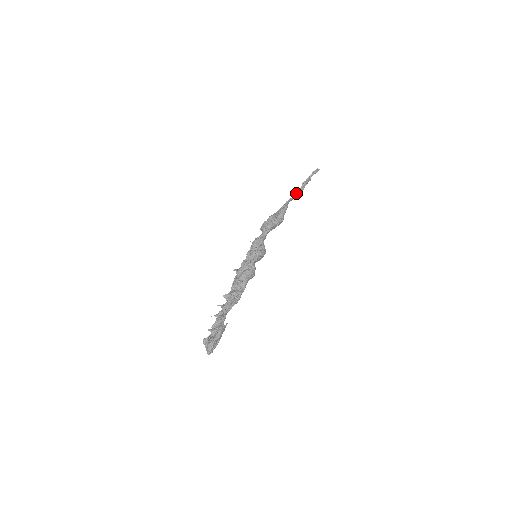
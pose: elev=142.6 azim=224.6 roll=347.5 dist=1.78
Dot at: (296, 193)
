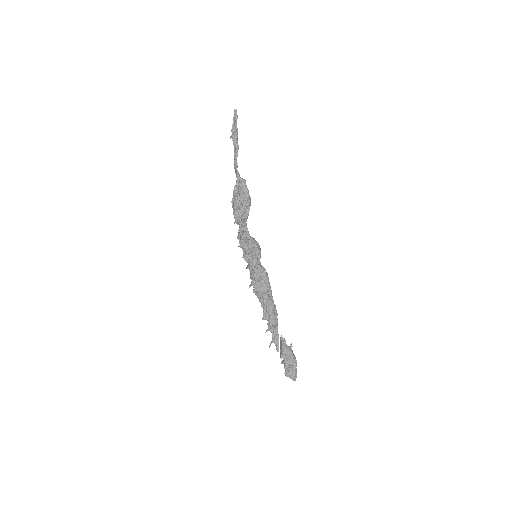
Dot at: (236, 156)
